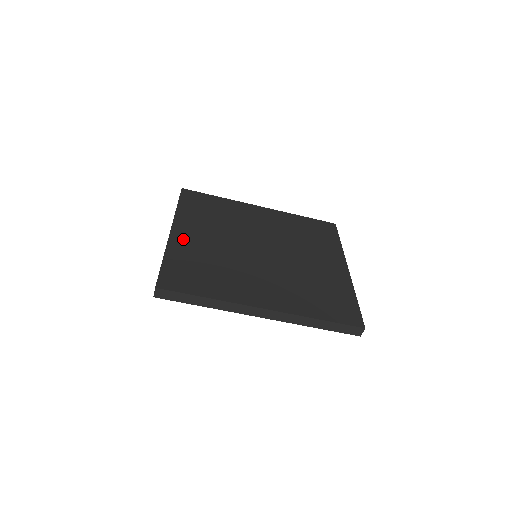
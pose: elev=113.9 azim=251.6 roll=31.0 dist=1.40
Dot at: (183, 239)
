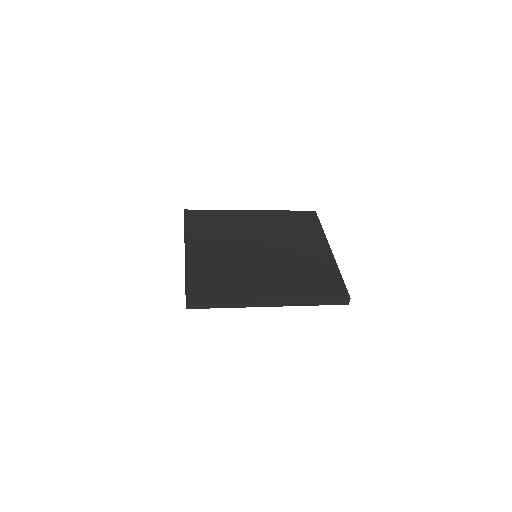
Dot at: (196, 256)
